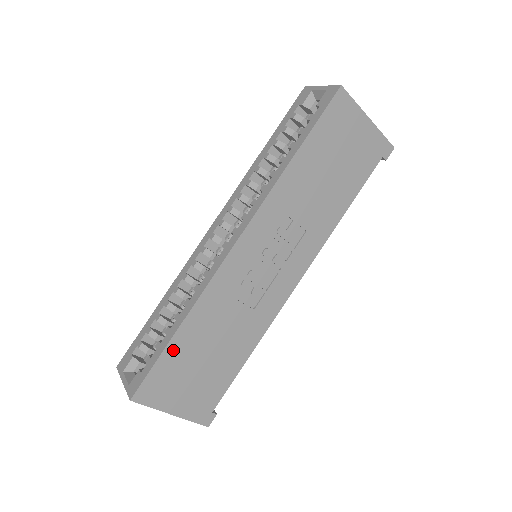
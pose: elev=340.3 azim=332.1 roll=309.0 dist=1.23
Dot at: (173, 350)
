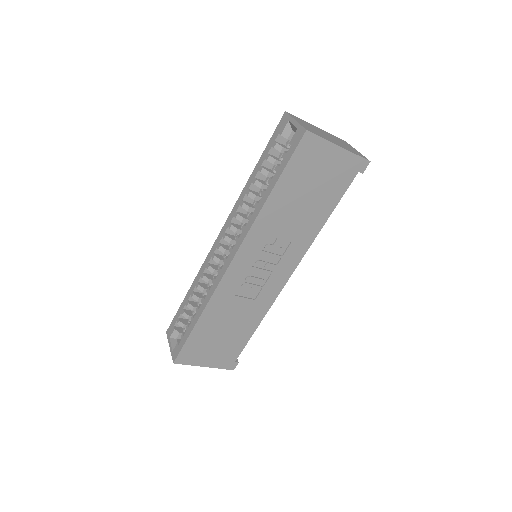
Dot at: (197, 333)
